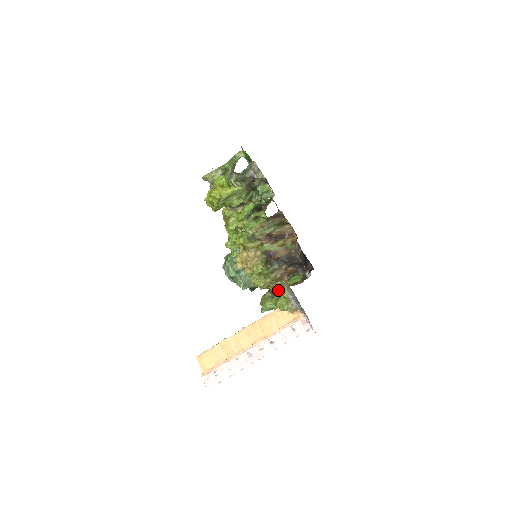
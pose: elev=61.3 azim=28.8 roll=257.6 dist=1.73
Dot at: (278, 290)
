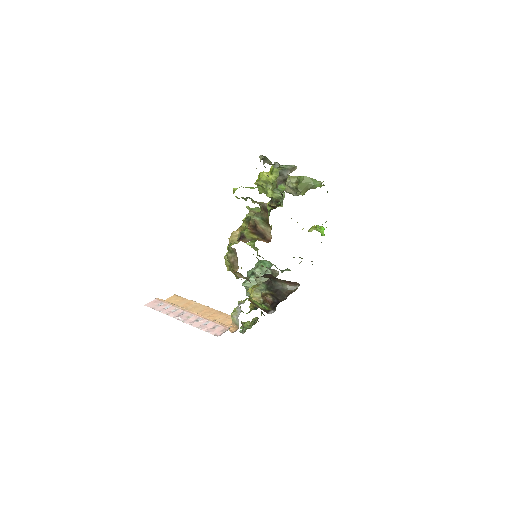
Dot at: (252, 308)
